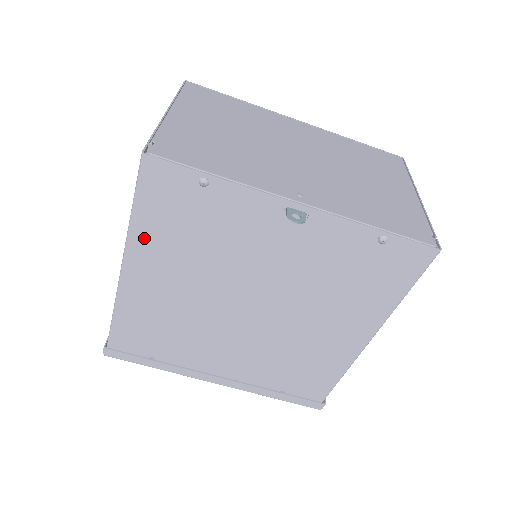
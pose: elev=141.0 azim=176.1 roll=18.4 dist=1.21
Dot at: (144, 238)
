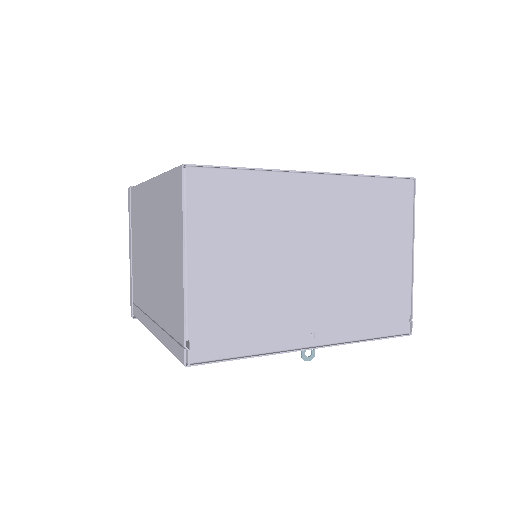
Dot at: occluded
